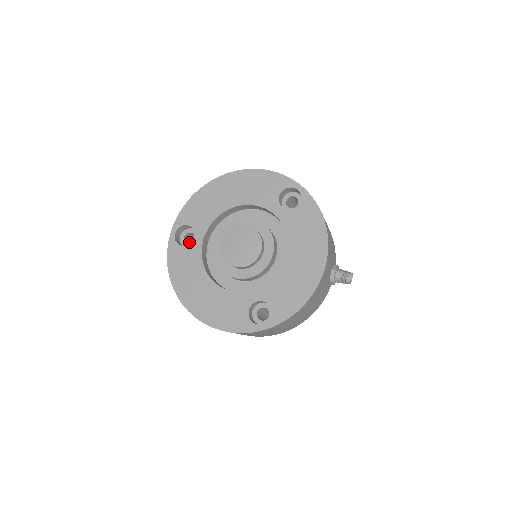
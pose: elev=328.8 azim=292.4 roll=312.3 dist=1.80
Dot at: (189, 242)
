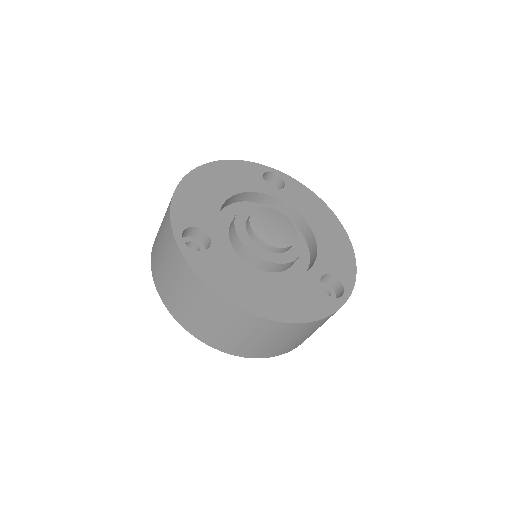
Dot at: occluded
